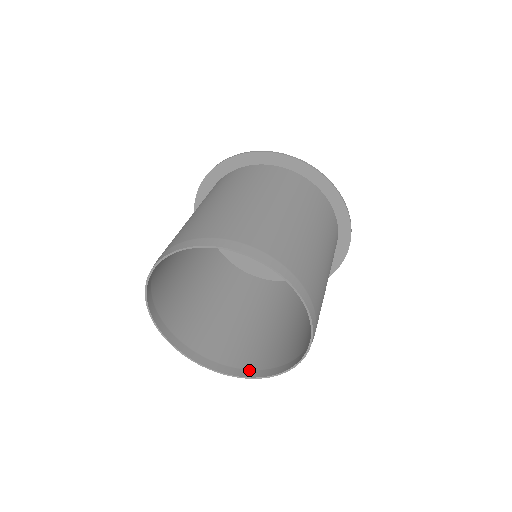
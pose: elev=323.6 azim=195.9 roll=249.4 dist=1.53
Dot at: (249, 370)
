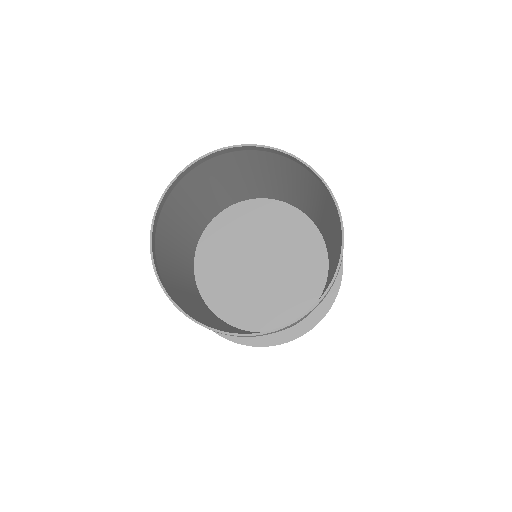
Dot at: occluded
